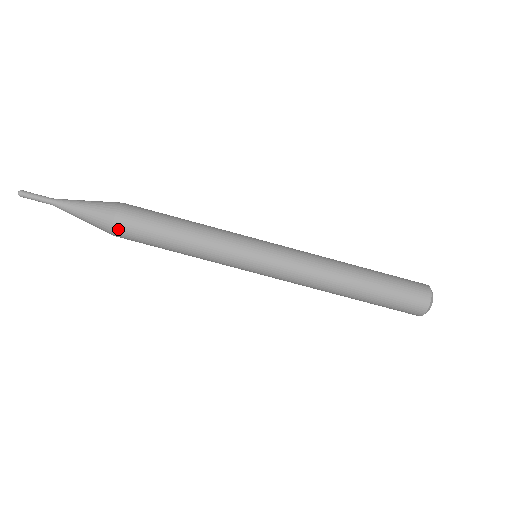
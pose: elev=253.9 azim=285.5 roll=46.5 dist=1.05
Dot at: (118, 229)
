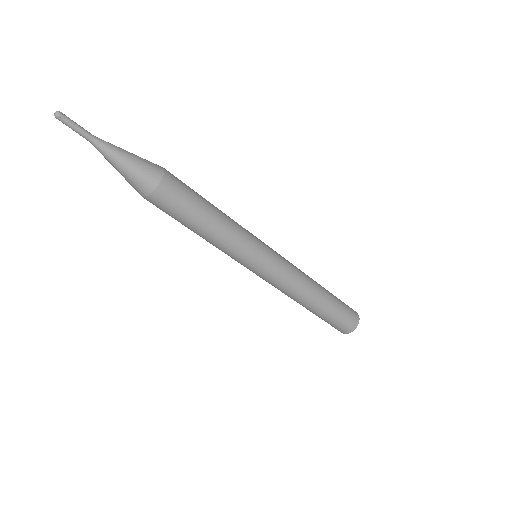
Dot at: (160, 193)
